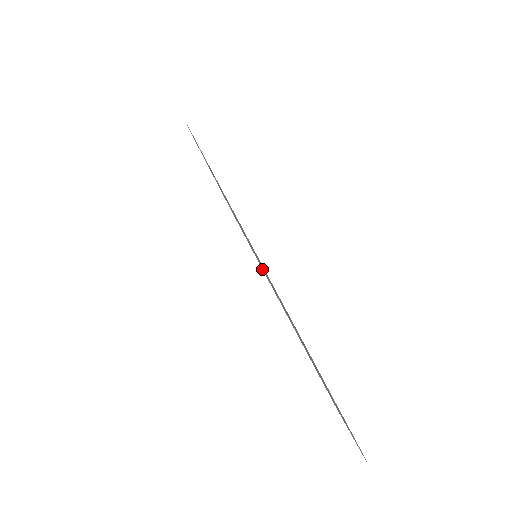
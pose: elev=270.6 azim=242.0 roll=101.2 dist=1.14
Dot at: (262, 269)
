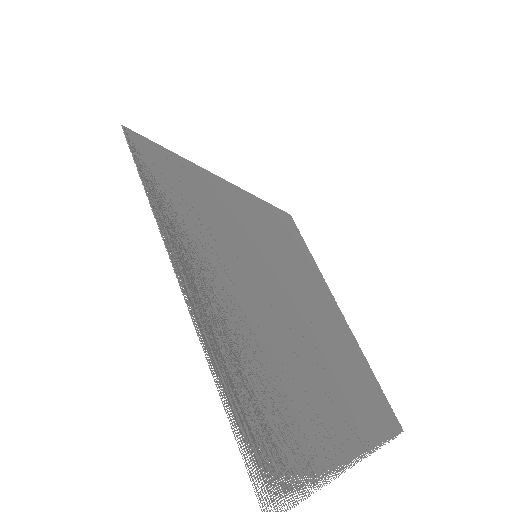
Dot at: occluded
